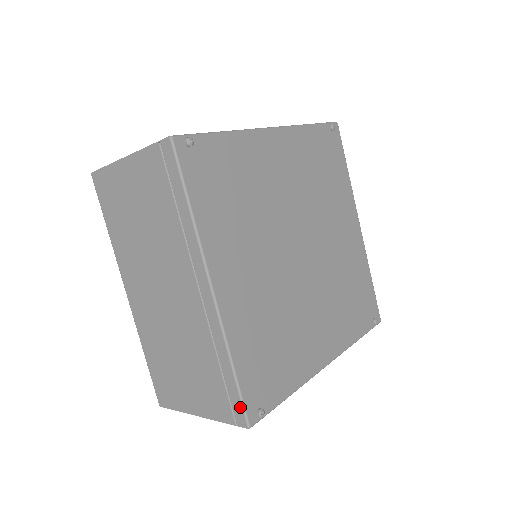
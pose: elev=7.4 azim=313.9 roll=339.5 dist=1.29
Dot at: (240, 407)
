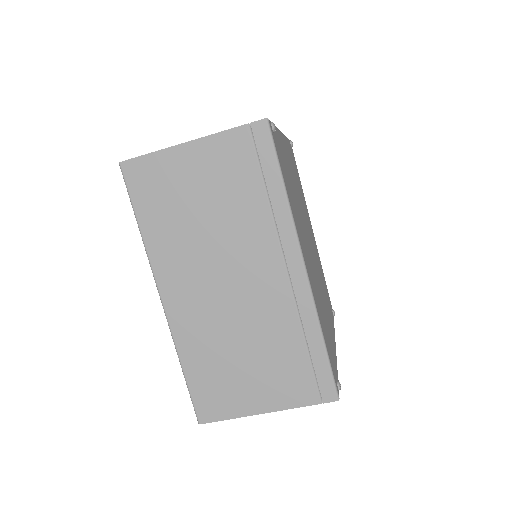
Dot at: (330, 380)
